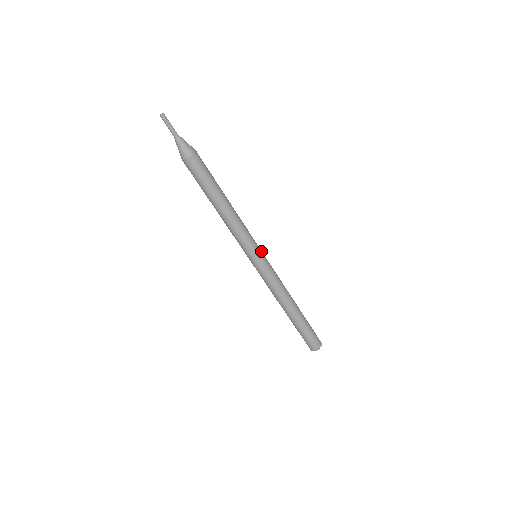
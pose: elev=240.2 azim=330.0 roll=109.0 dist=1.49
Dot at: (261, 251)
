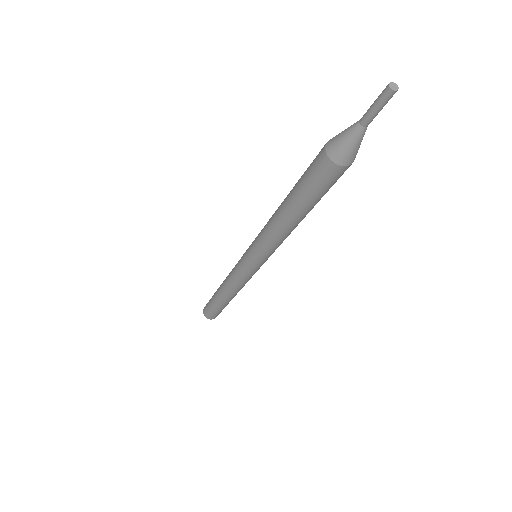
Dot at: occluded
